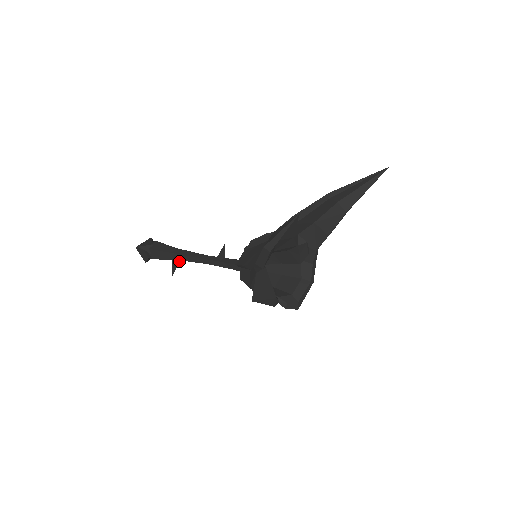
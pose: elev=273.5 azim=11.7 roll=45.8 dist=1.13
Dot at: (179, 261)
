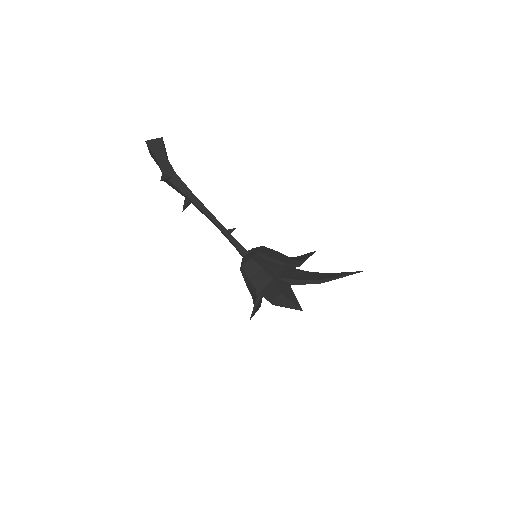
Dot at: (191, 202)
